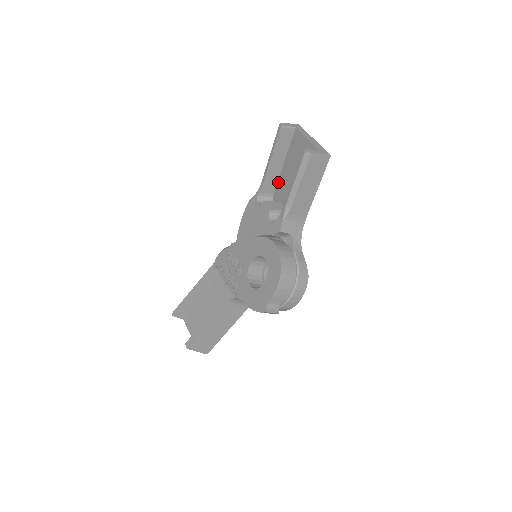
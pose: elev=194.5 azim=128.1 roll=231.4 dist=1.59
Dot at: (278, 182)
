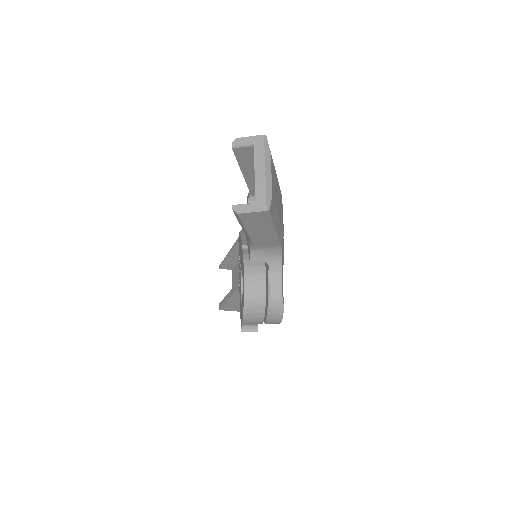
Dot at: occluded
